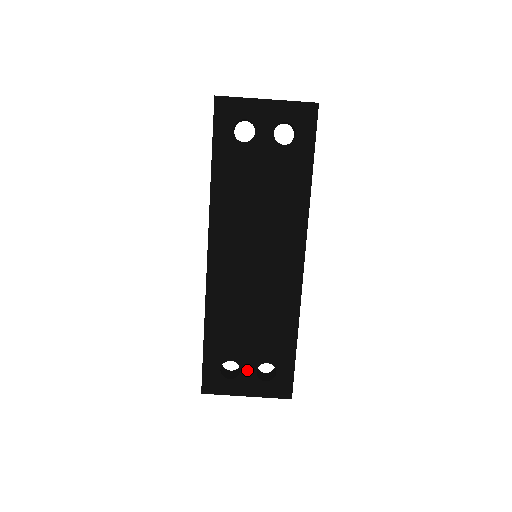
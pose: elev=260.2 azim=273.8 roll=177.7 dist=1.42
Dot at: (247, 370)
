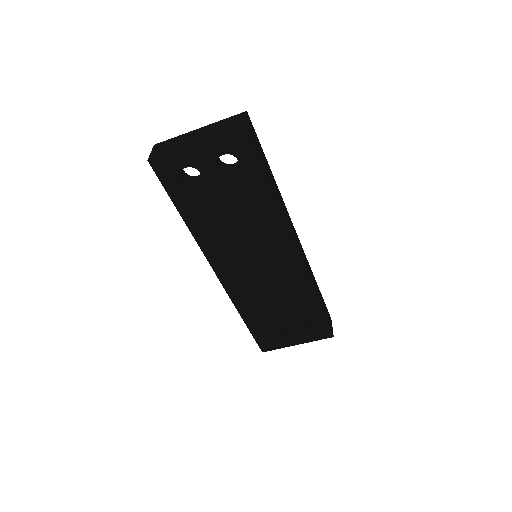
Dot at: (289, 331)
